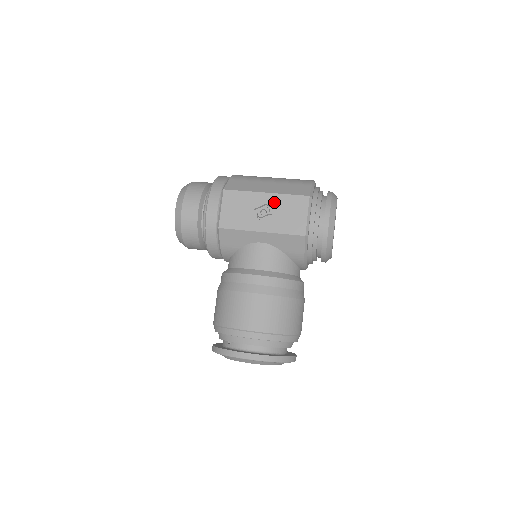
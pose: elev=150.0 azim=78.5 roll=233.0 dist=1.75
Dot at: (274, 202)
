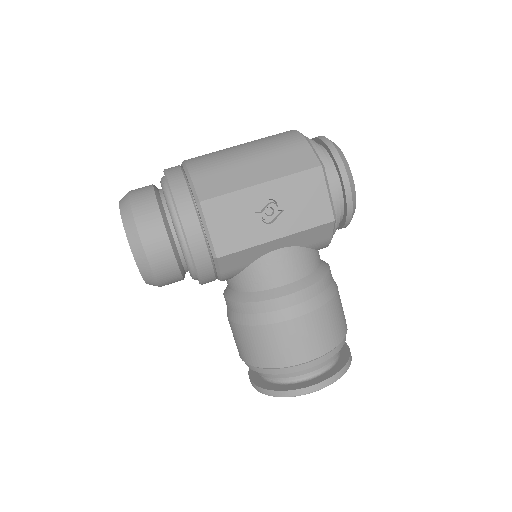
Dot at: (278, 192)
